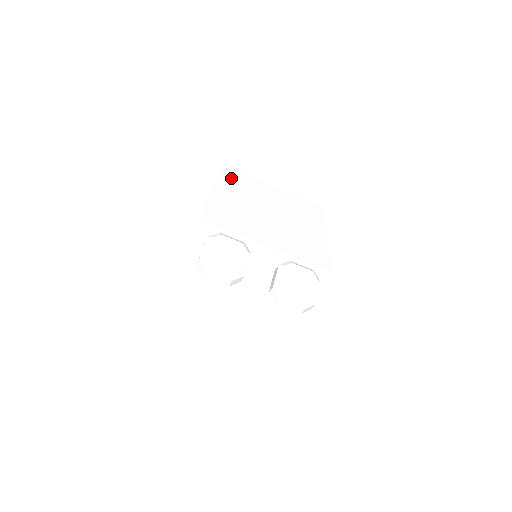
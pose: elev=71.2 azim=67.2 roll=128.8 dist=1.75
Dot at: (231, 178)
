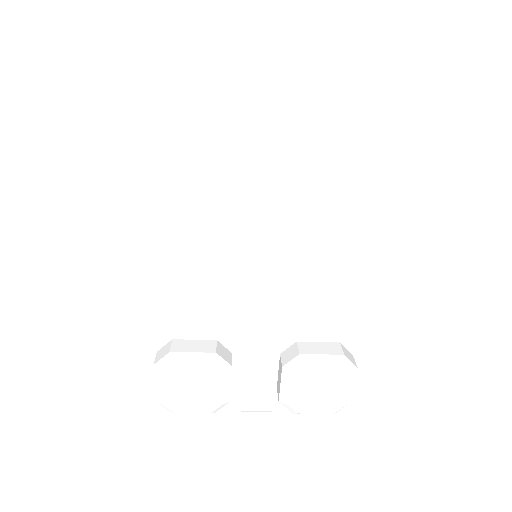
Dot at: (166, 86)
